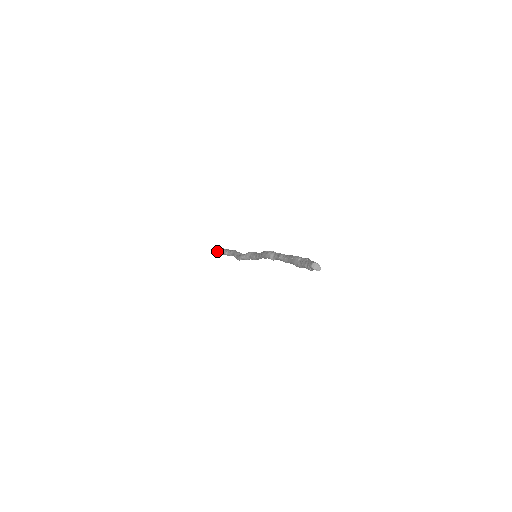
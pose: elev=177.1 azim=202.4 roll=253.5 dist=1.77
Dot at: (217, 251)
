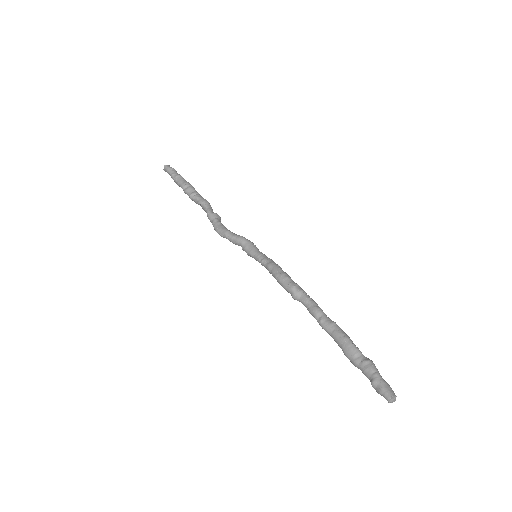
Dot at: (169, 173)
